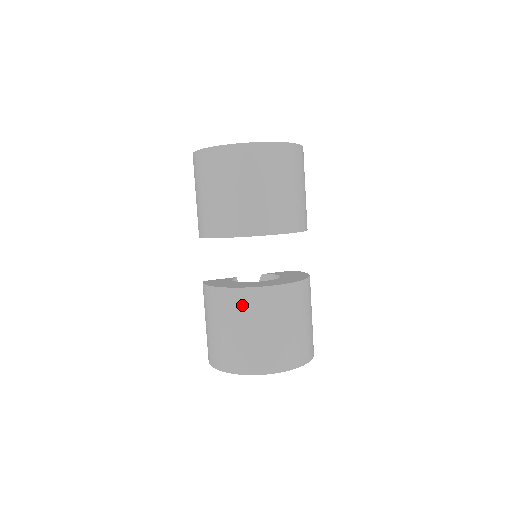
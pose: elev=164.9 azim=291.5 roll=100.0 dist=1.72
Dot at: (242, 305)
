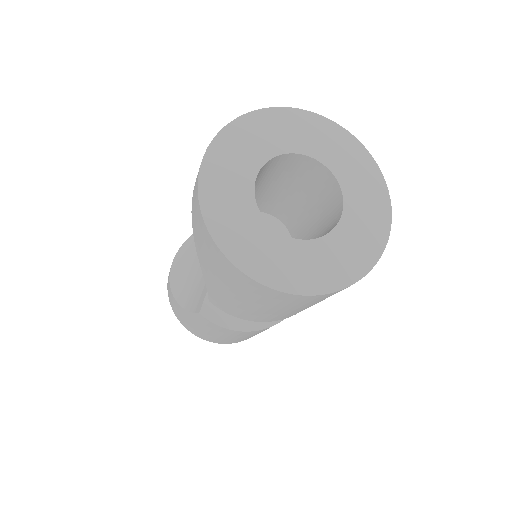
Dot at: occluded
